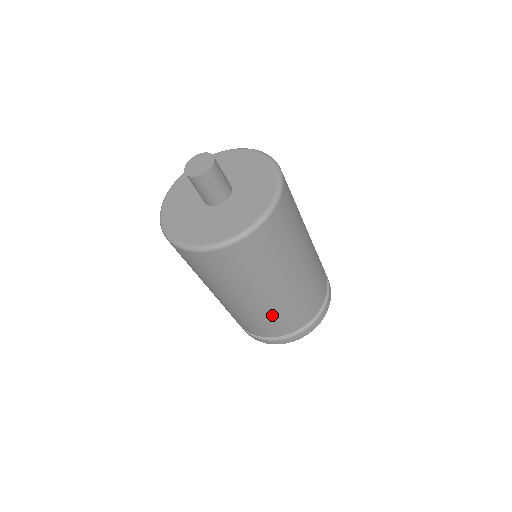
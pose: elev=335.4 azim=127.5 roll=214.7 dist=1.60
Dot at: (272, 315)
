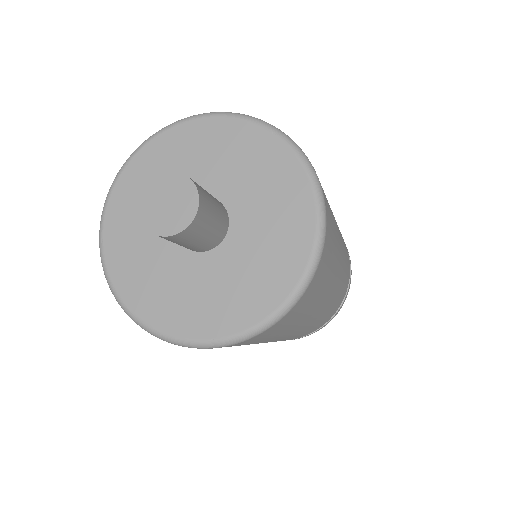
Dot at: occluded
